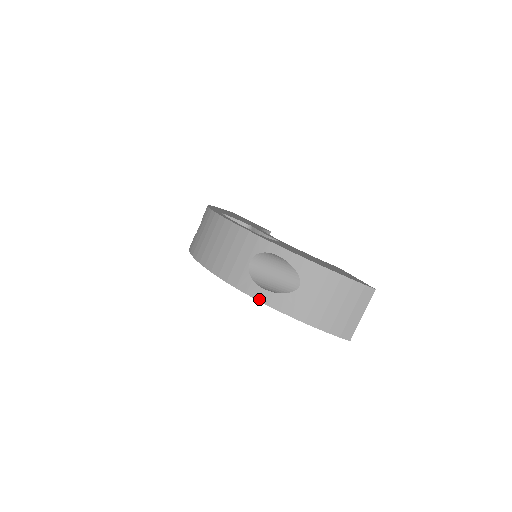
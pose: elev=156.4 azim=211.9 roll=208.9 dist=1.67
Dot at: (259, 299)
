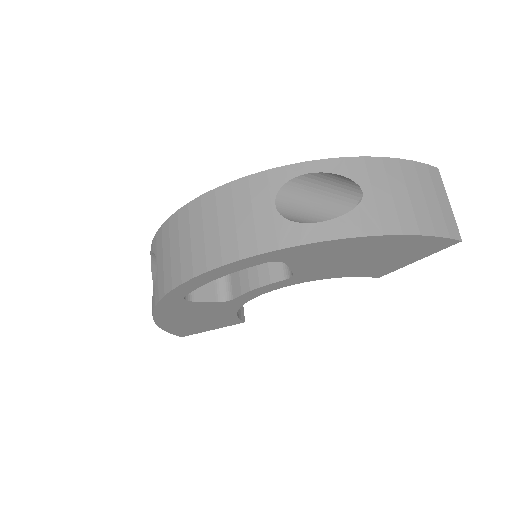
Dot at: (323, 238)
